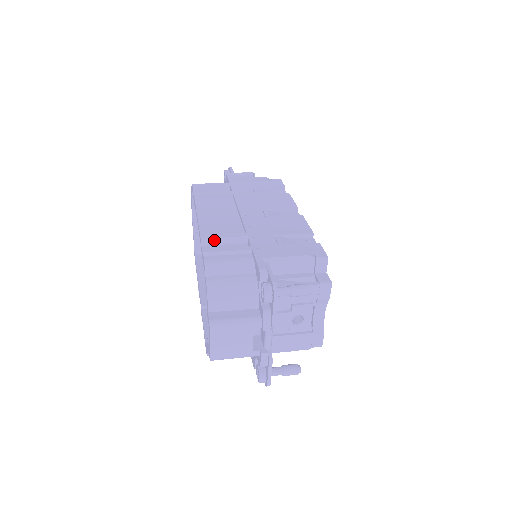
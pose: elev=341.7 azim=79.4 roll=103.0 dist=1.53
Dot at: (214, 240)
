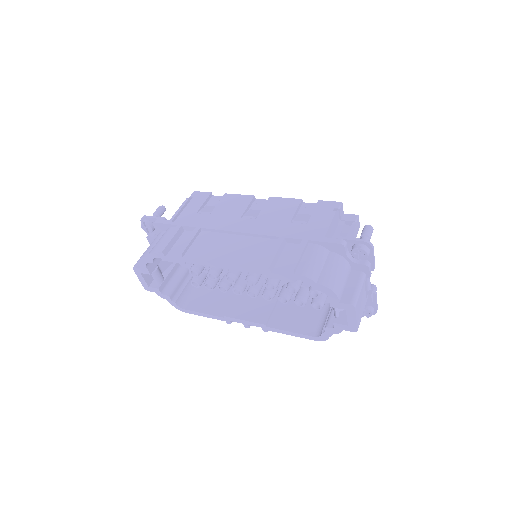
Dot at: (274, 261)
